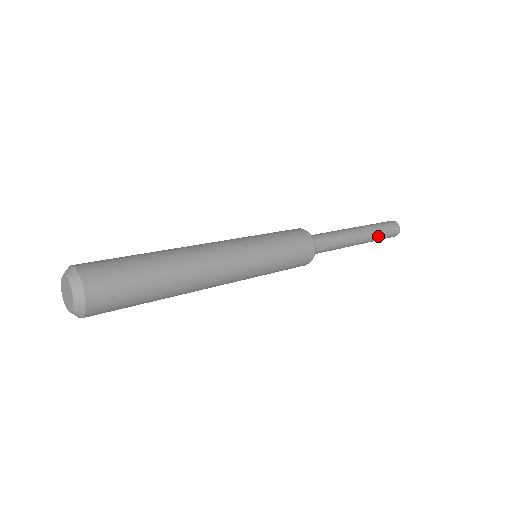
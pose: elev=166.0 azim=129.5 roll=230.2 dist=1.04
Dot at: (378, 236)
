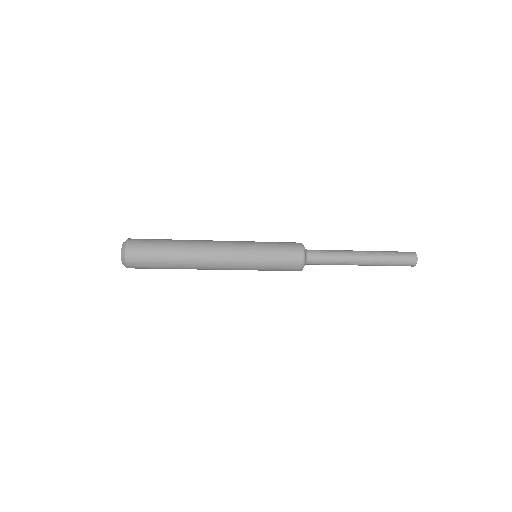
Dot at: (387, 259)
